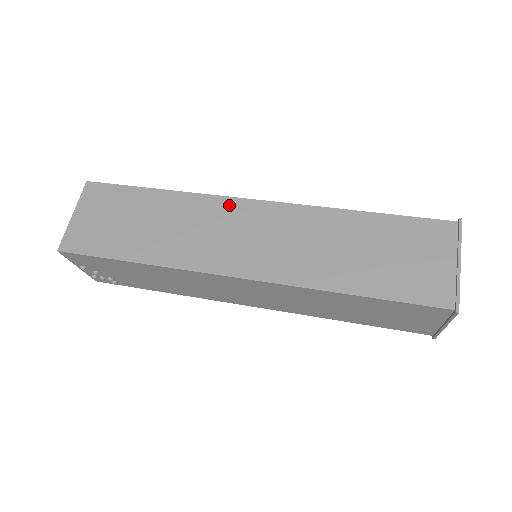
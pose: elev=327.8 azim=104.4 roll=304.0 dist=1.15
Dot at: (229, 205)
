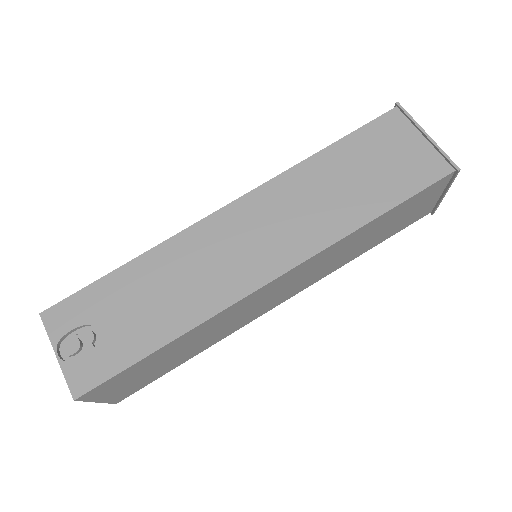
Dot at: (249, 299)
